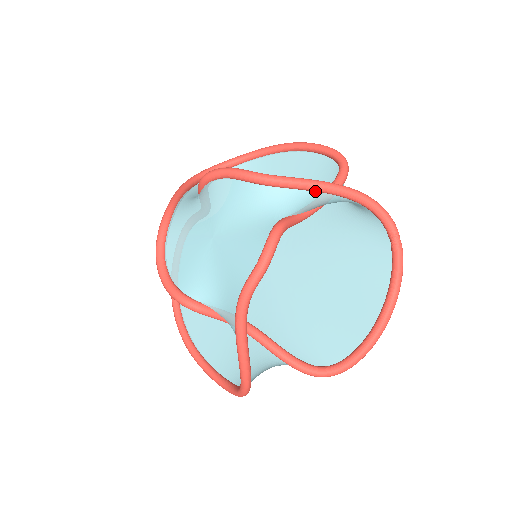
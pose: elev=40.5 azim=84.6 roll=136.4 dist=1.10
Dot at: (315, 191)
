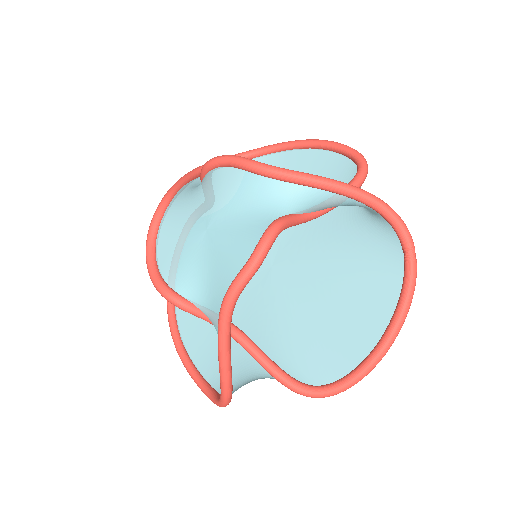
Dot at: (324, 190)
